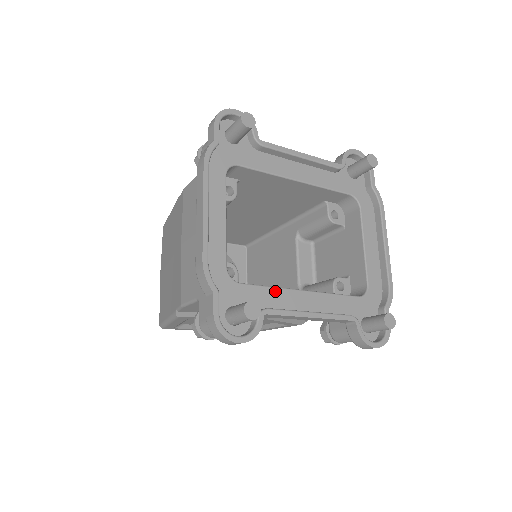
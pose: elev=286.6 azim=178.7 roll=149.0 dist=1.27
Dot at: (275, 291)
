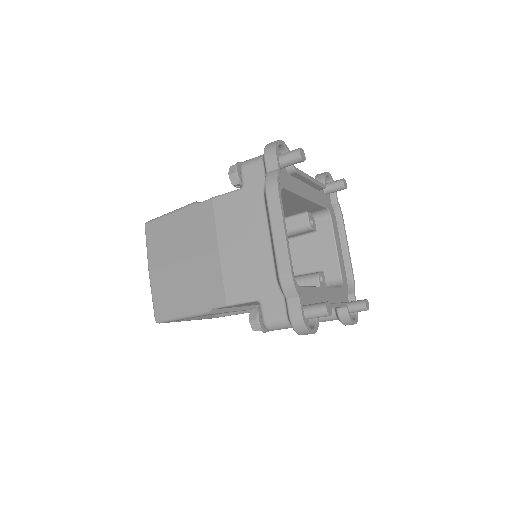
Dot at: (313, 290)
